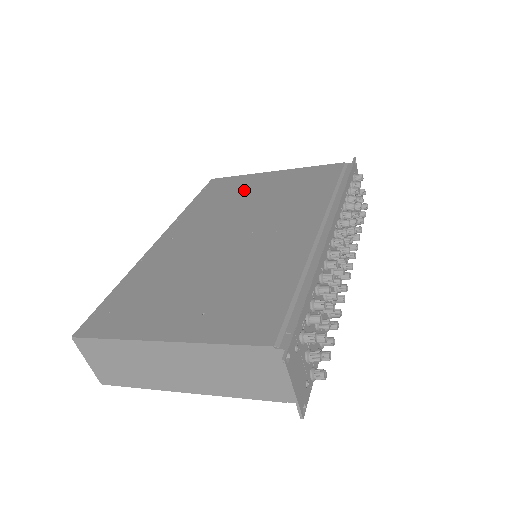
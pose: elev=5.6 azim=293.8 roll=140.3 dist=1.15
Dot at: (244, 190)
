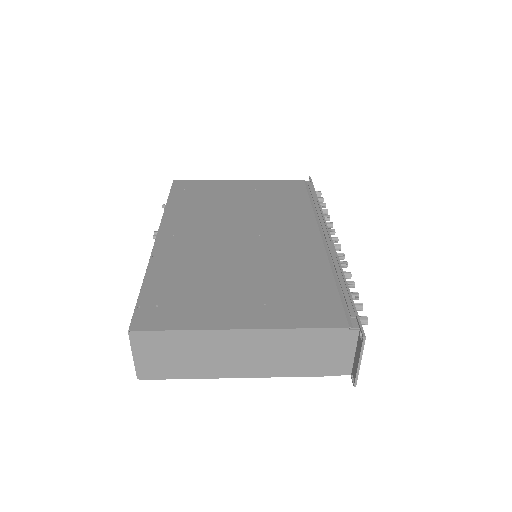
Dot at: (220, 195)
